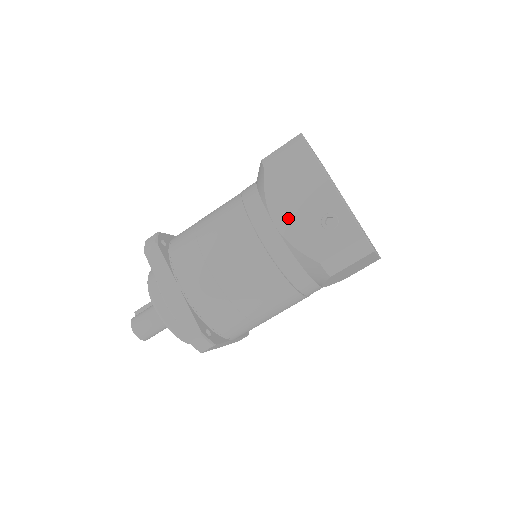
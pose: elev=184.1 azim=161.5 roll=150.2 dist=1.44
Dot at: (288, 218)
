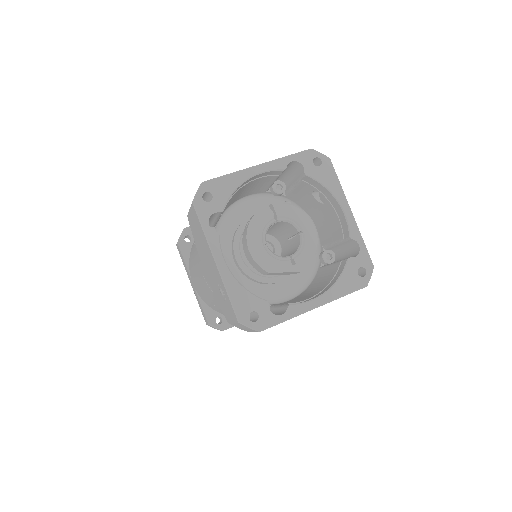
Dot at: (207, 271)
